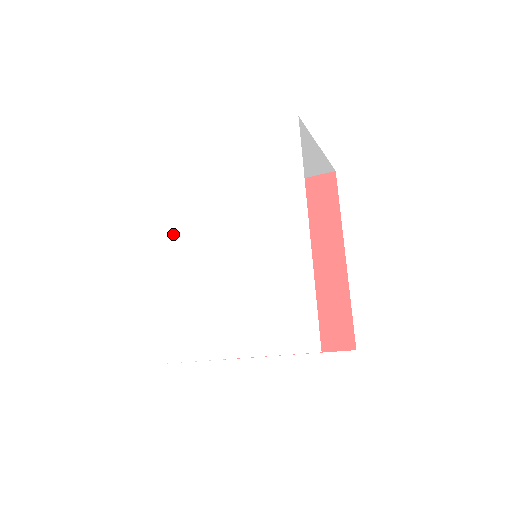
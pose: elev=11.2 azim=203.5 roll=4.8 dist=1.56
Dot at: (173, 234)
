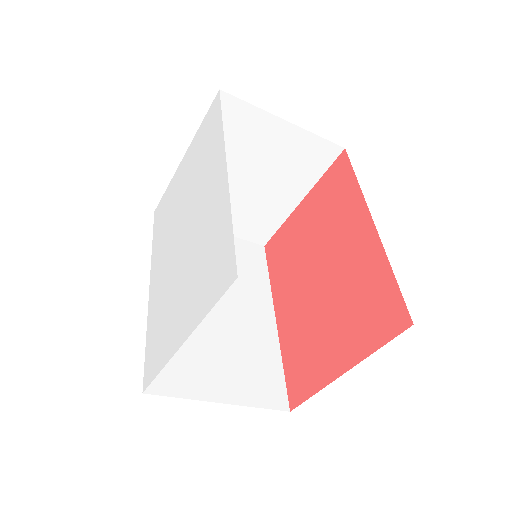
Dot at: (159, 258)
